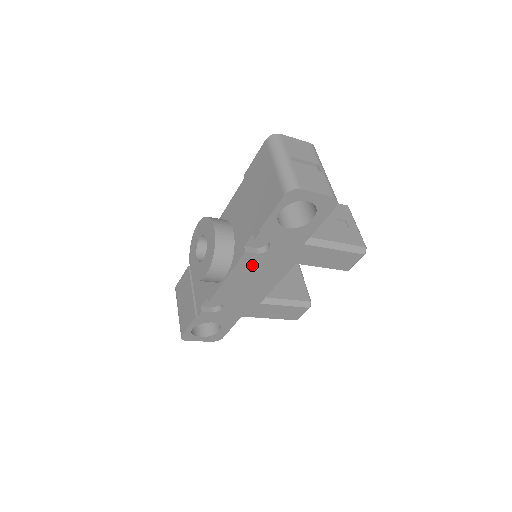
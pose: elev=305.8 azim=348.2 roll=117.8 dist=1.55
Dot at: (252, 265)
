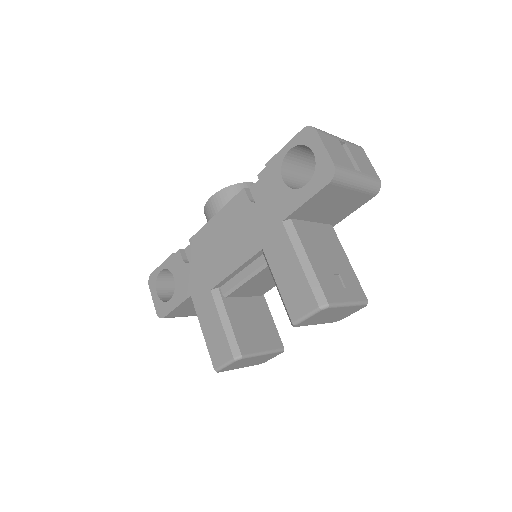
Dot at: (238, 214)
